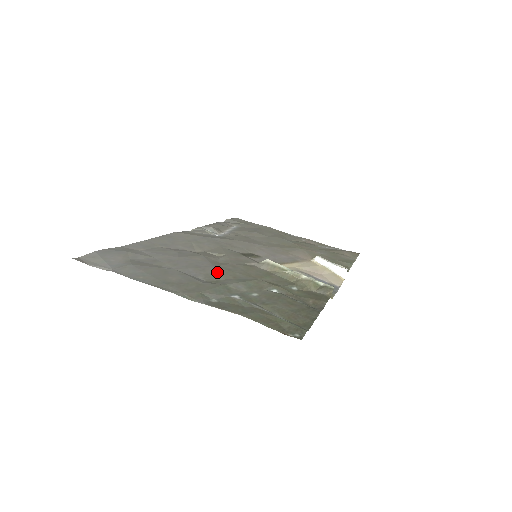
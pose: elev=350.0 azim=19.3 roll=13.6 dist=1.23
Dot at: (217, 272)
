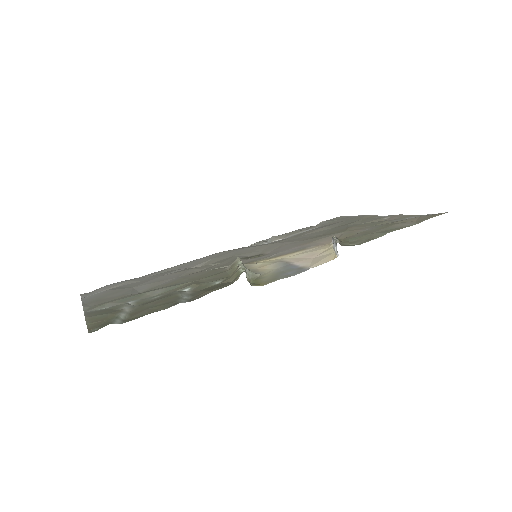
Dot at: (168, 282)
